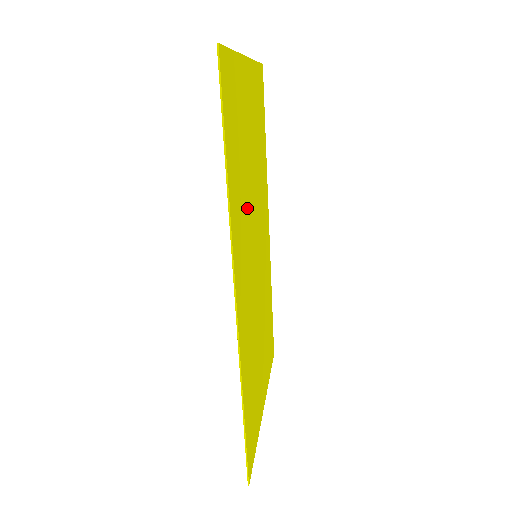
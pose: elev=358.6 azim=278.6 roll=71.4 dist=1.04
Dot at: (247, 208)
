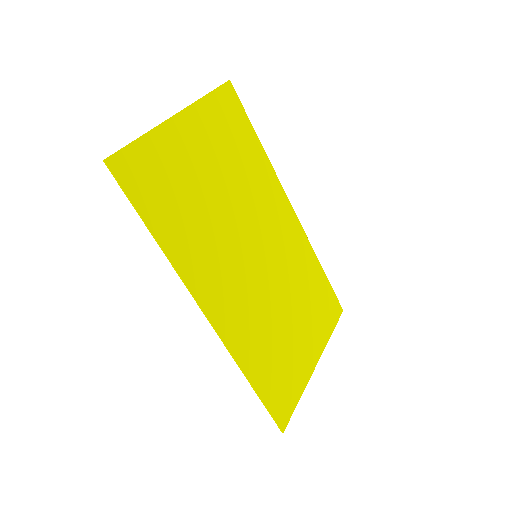
Dot at: (216, 233)
